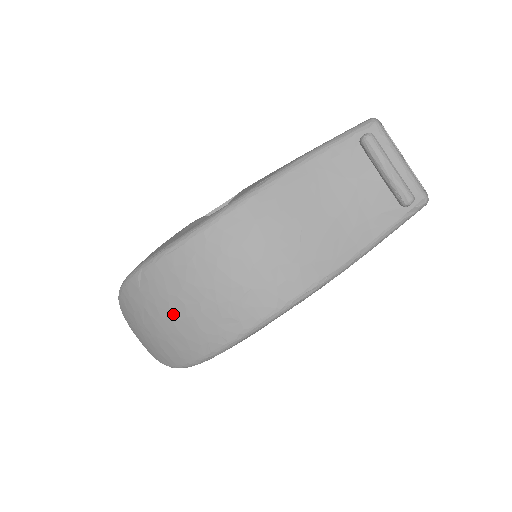
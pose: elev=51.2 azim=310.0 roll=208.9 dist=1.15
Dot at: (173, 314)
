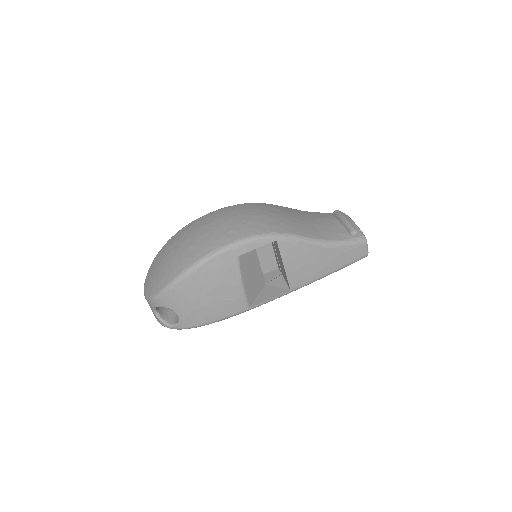
Dot at: (198, 234)
